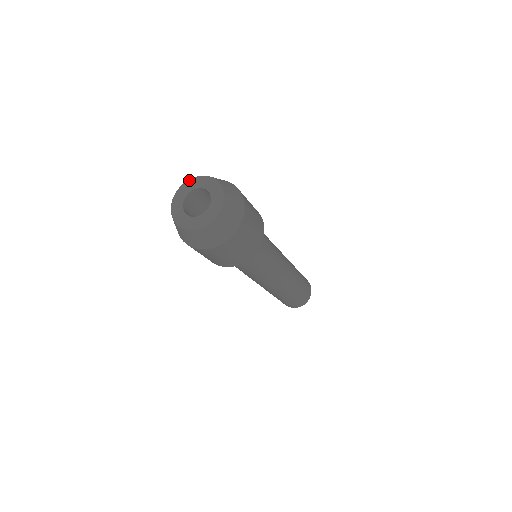
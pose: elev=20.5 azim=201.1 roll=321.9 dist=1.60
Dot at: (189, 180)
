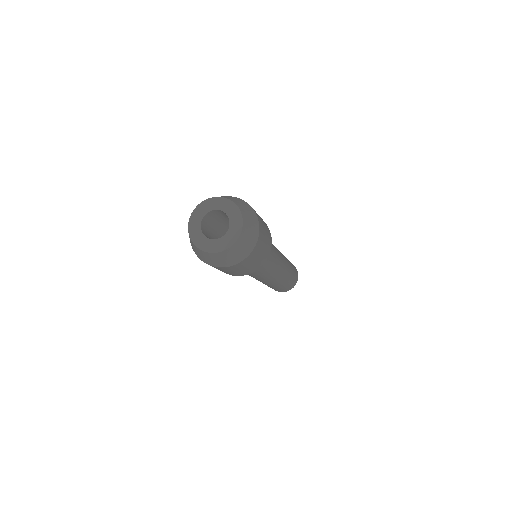
Dot at: (225, 198)
